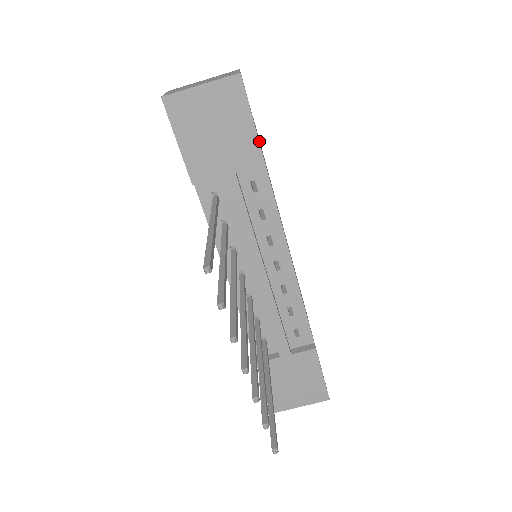
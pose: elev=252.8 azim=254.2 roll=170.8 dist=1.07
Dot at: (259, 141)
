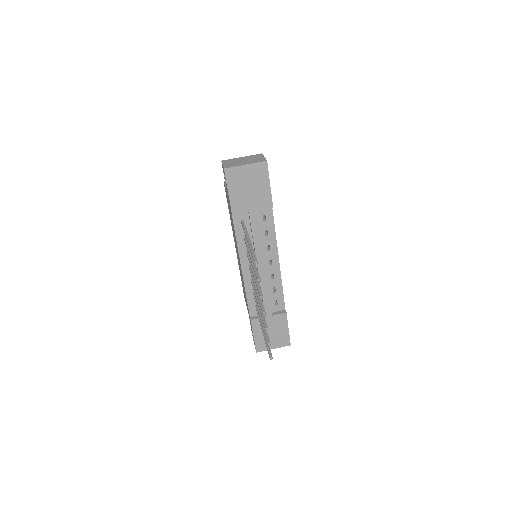
Dot at: occluded
